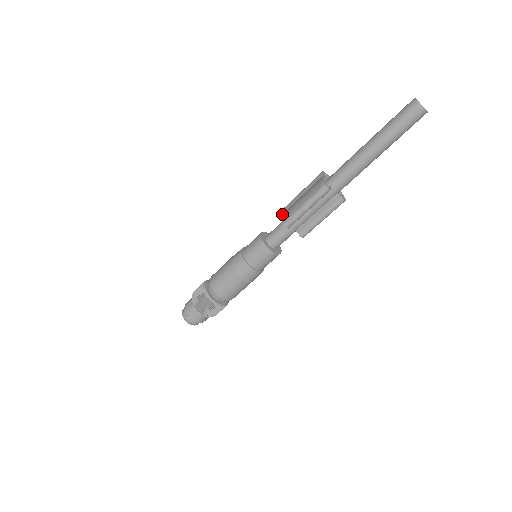
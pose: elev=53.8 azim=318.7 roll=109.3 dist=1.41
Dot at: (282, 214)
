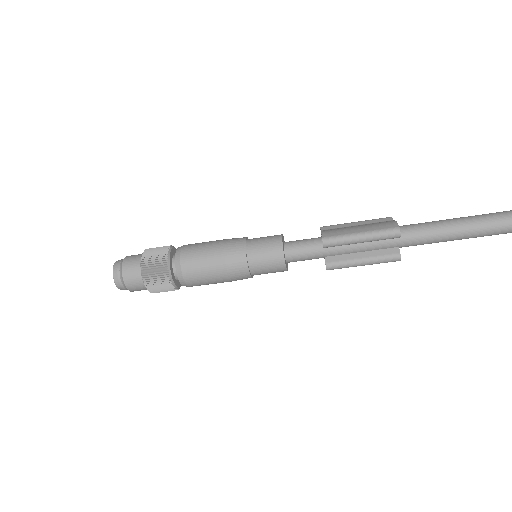
Dot at: (321, 230)
